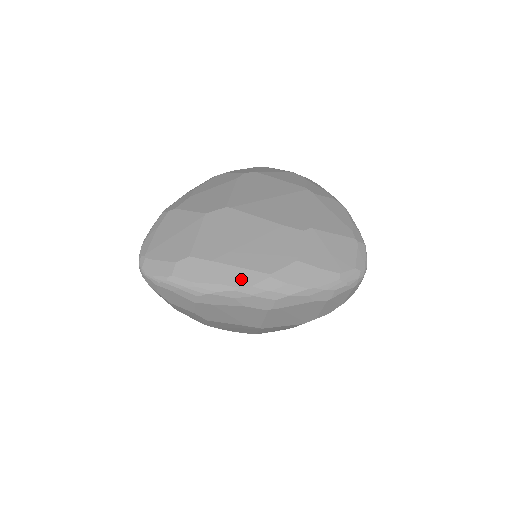
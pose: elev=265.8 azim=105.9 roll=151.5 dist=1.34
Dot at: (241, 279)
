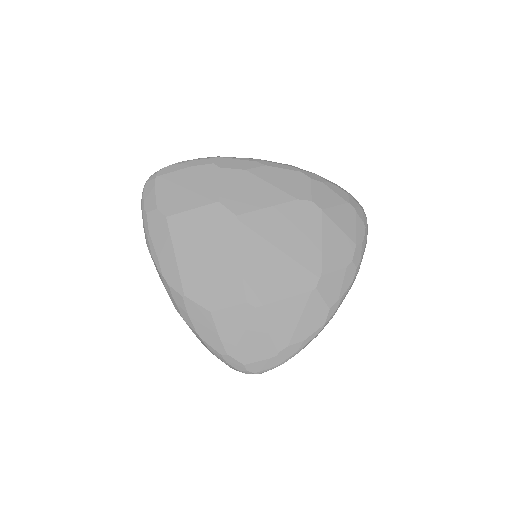
Dot at: (169, 272)
